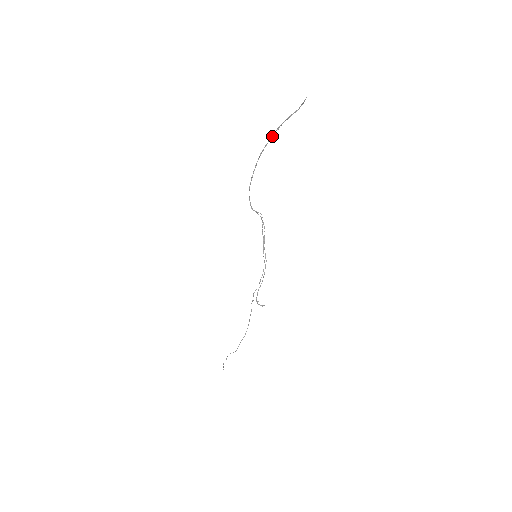
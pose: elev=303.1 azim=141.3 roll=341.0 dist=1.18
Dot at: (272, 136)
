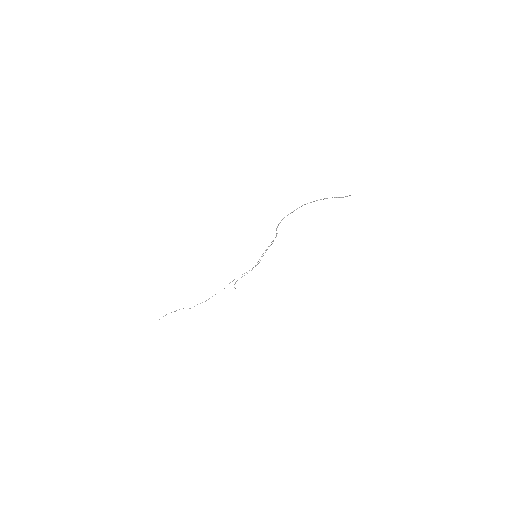
Dot at: occluded
